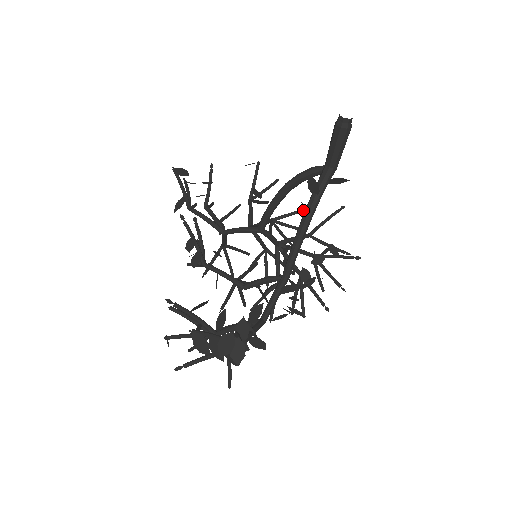
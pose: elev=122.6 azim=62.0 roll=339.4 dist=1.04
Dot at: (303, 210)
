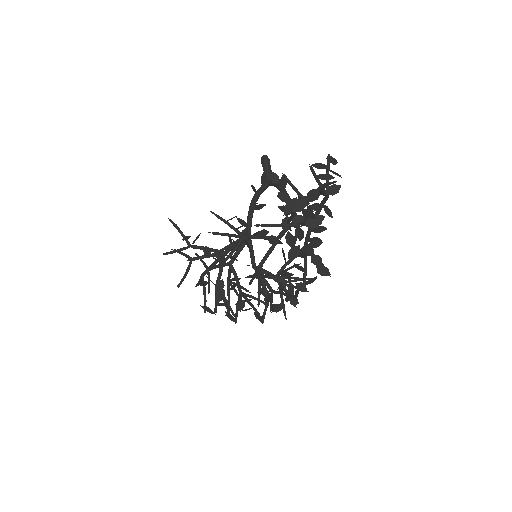
Dot at: (239, 278)
